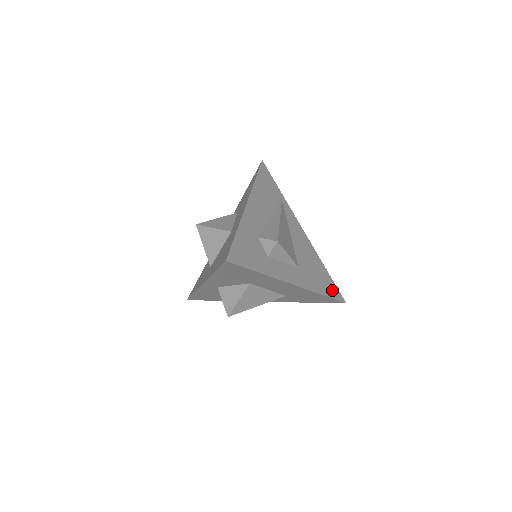
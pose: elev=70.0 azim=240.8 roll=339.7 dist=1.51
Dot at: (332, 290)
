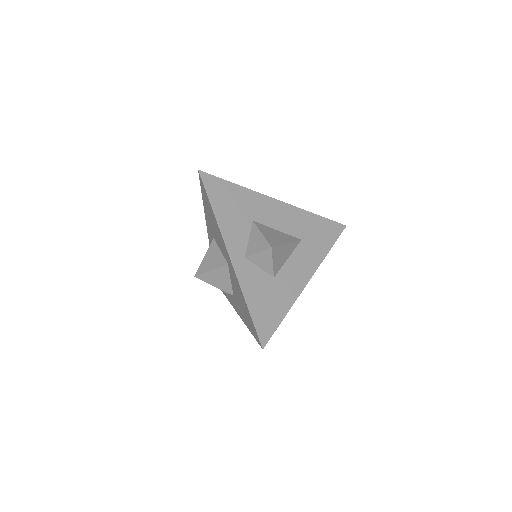
Dot at: occluded
